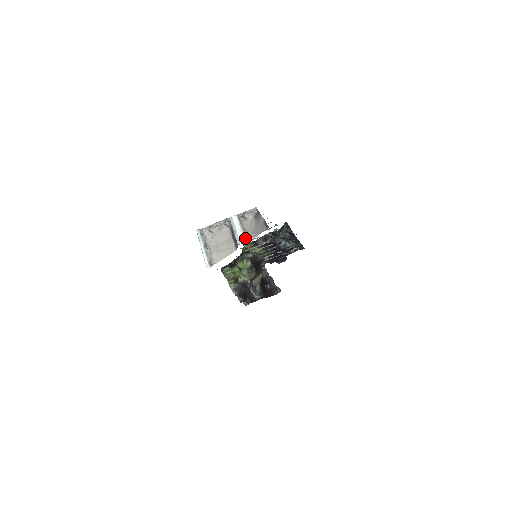
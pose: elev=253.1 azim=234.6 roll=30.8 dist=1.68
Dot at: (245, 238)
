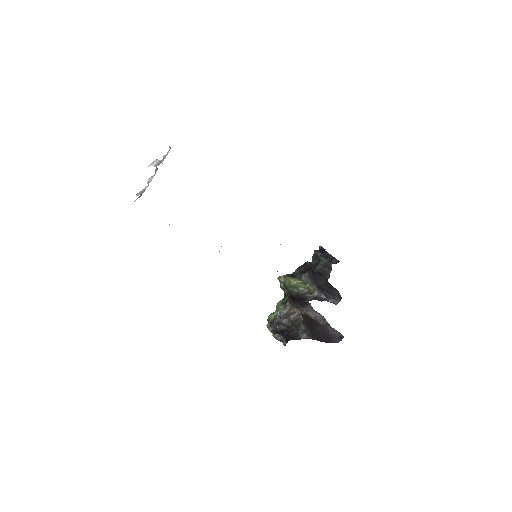
Dot at: (155, 165)
